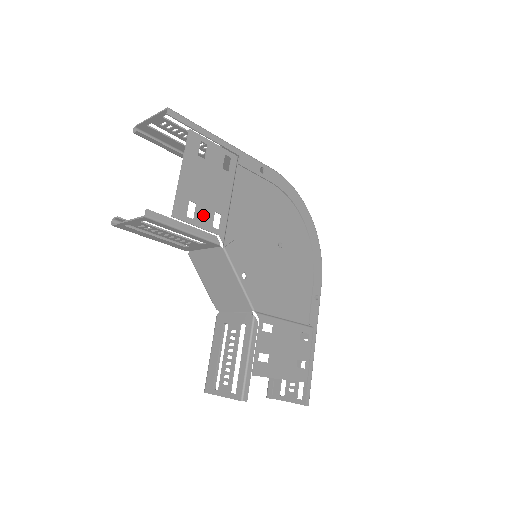
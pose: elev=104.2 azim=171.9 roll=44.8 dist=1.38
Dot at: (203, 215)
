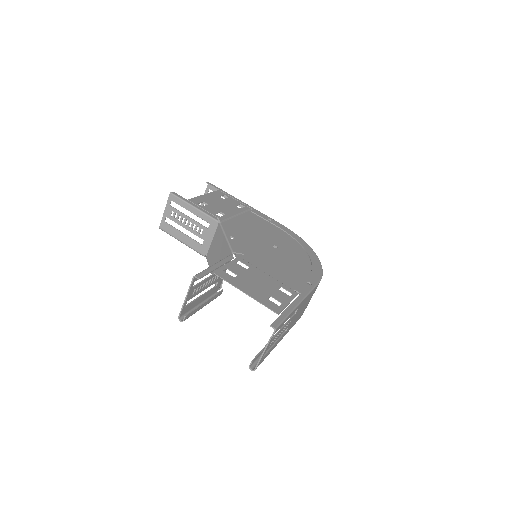
Dot at: (211, 209)
